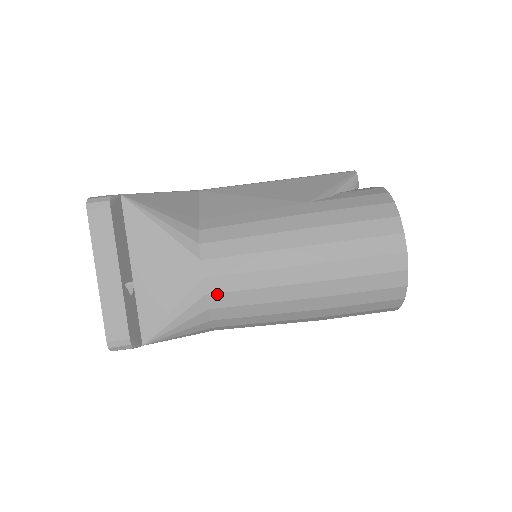
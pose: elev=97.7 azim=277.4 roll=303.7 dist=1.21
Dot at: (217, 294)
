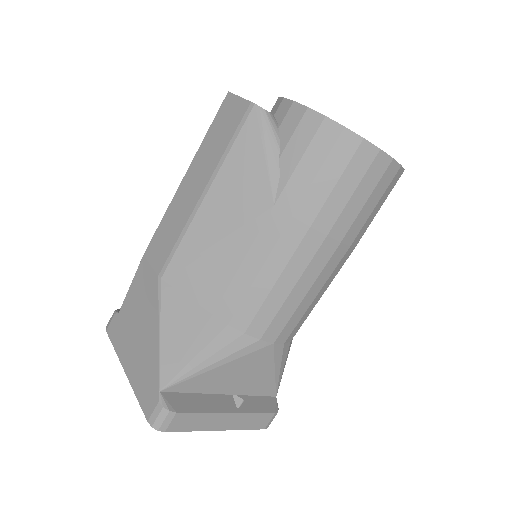
Dot at: (290, 335)
